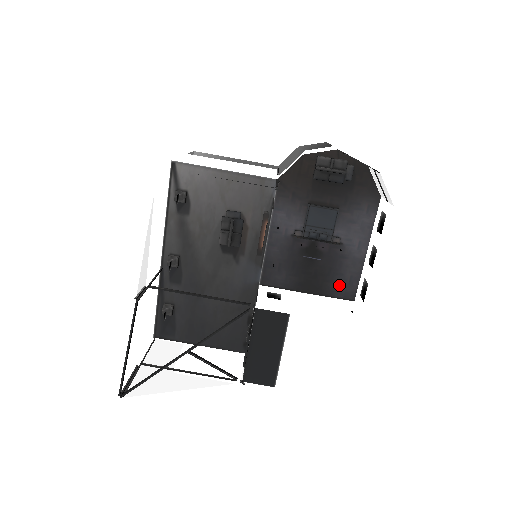
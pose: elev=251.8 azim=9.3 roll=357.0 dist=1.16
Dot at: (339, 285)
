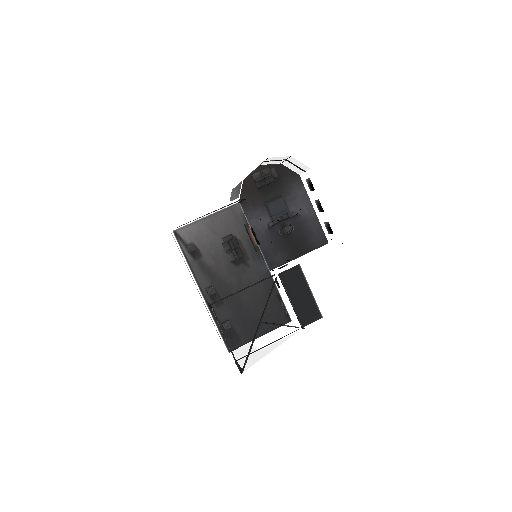
Dot at: (313, 239)
